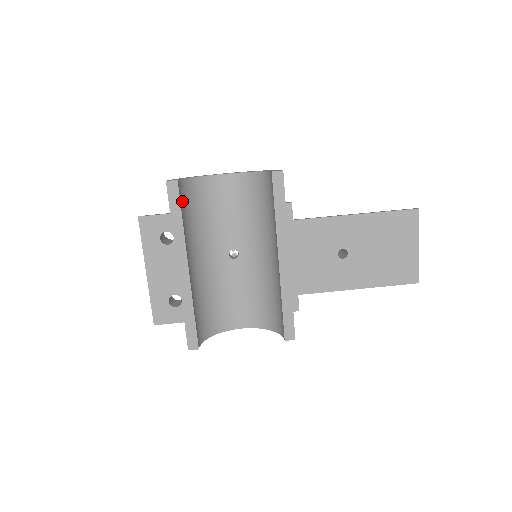
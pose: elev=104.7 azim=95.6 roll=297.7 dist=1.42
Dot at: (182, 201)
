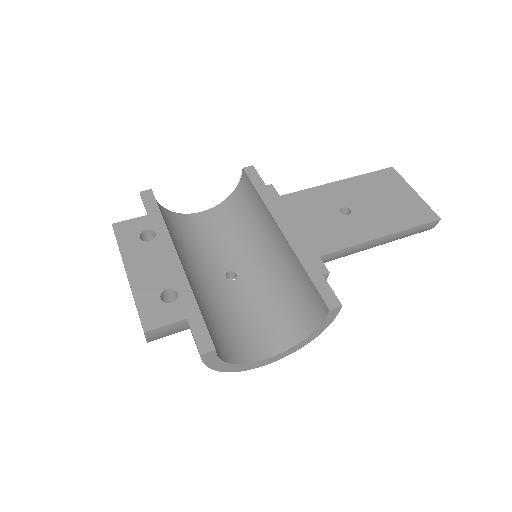
Dot at: occluded
